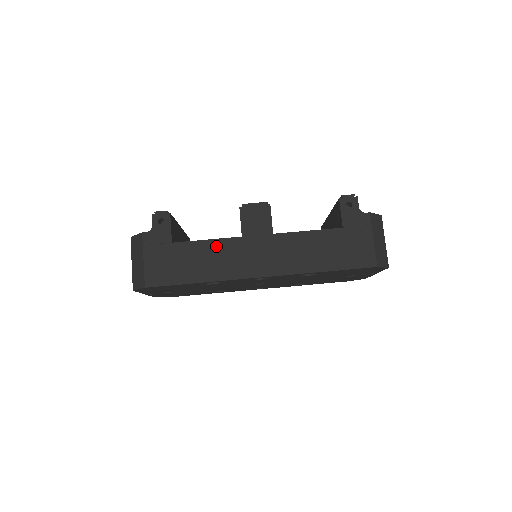
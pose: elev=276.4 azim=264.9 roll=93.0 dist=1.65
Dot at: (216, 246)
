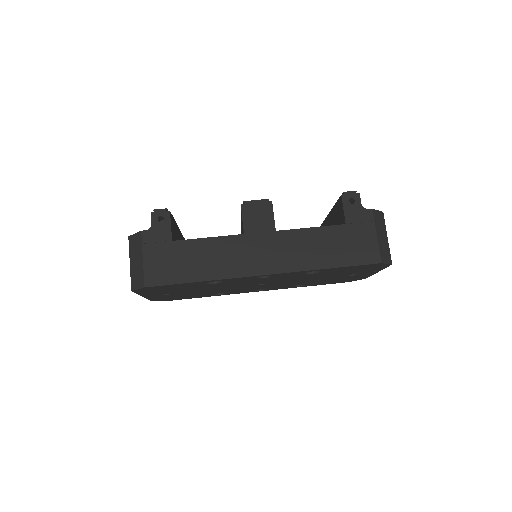
Dot at: (218, 244)
